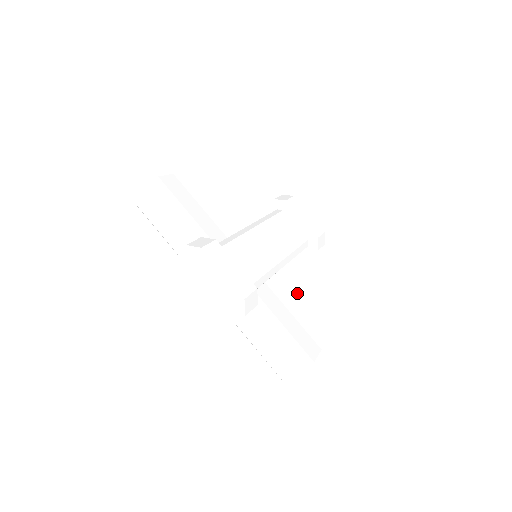
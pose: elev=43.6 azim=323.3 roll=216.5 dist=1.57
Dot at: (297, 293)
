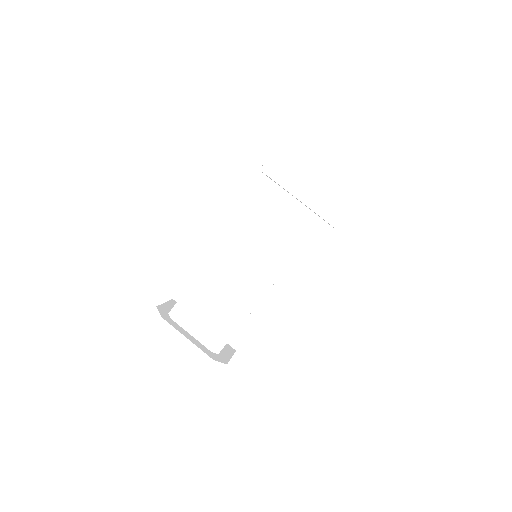
Dot at: (300, 308)
